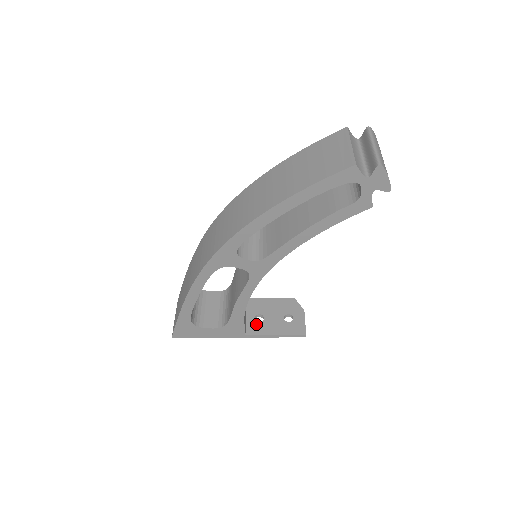
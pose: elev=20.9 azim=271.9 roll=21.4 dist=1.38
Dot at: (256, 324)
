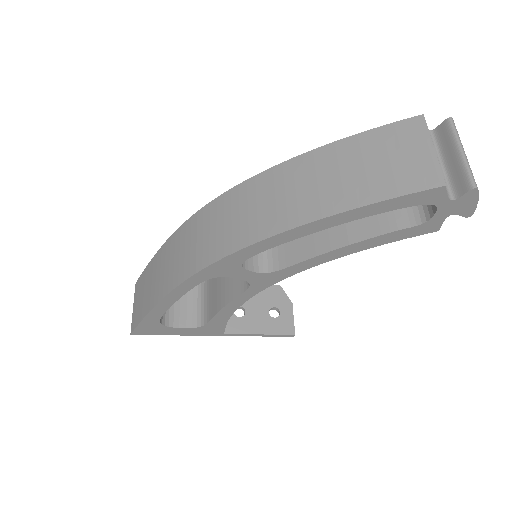
Dot at: (236, 320)
